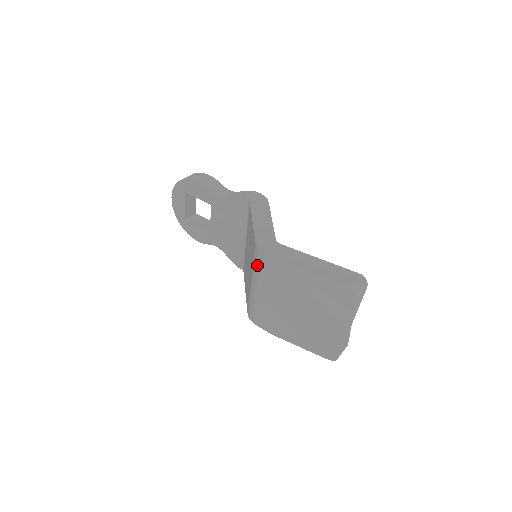
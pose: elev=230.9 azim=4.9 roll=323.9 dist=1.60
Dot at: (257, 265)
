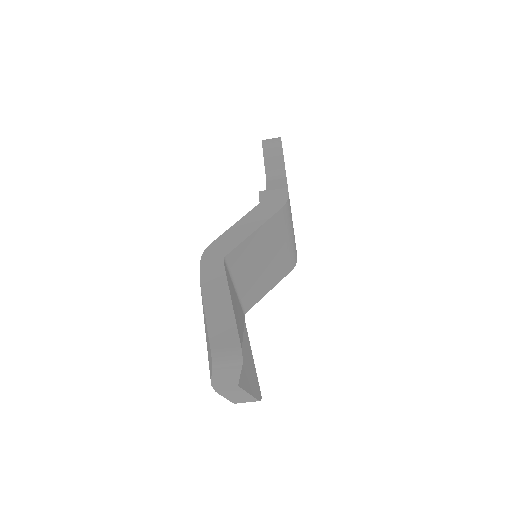
Dot at: occluded
